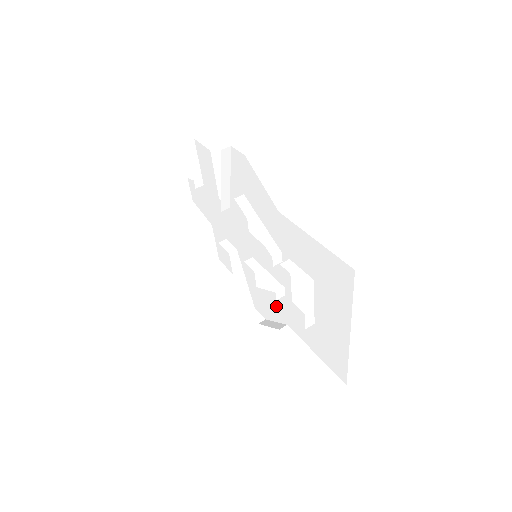
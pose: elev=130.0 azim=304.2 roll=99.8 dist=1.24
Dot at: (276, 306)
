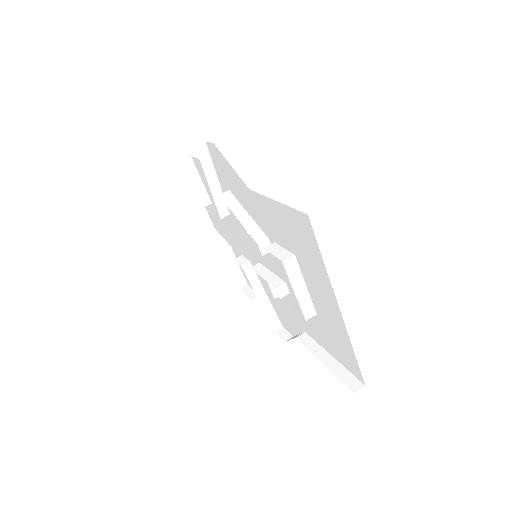
Dot at: (291, 313)
